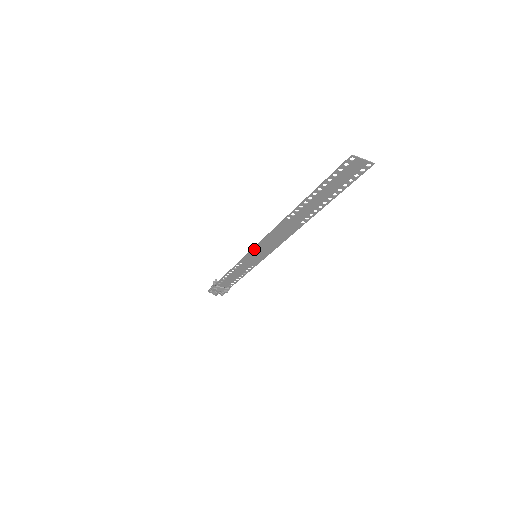
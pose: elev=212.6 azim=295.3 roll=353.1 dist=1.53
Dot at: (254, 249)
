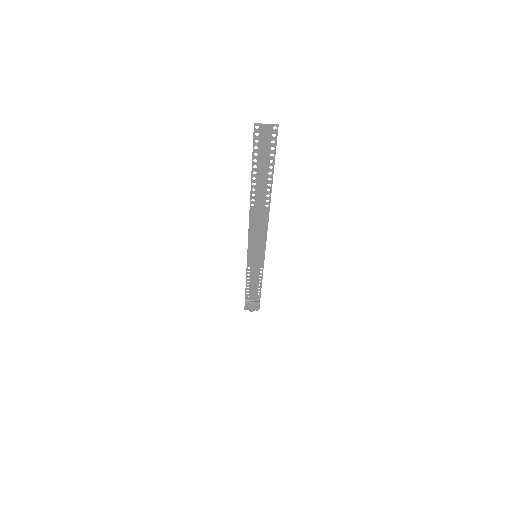
Dot at: (249, 249)
